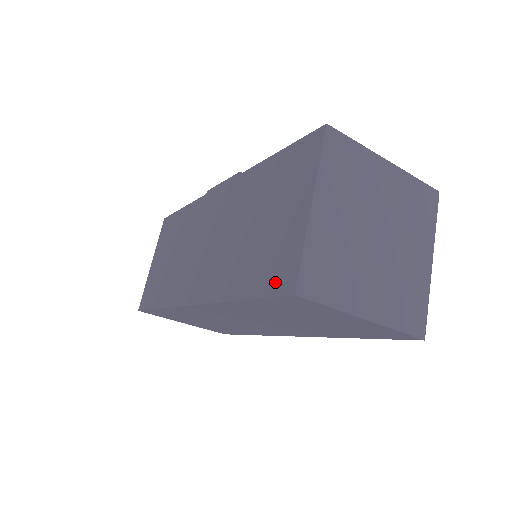
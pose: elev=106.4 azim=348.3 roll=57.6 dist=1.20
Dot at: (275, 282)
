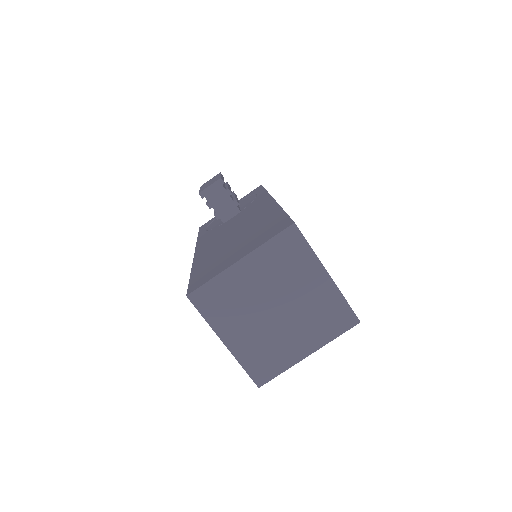
Dot at: occluded
